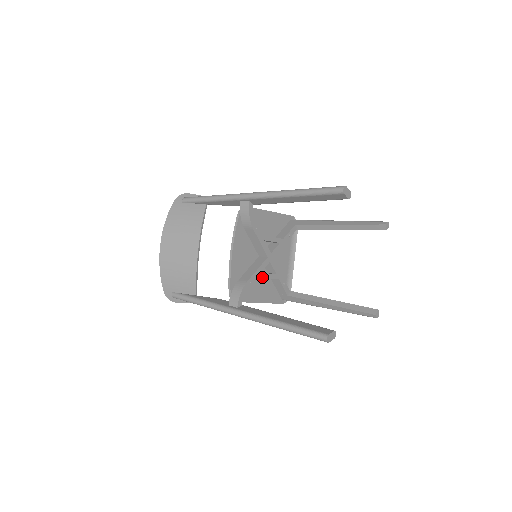
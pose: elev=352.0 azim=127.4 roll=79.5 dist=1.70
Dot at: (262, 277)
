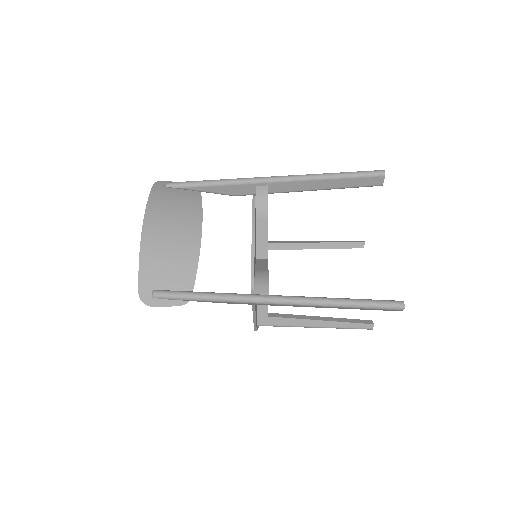
Dot at: occluded
